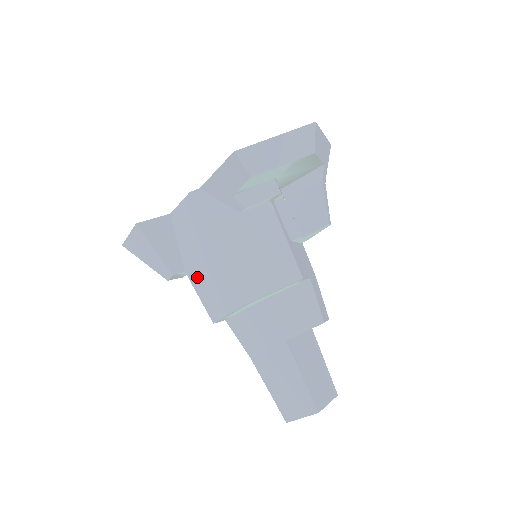
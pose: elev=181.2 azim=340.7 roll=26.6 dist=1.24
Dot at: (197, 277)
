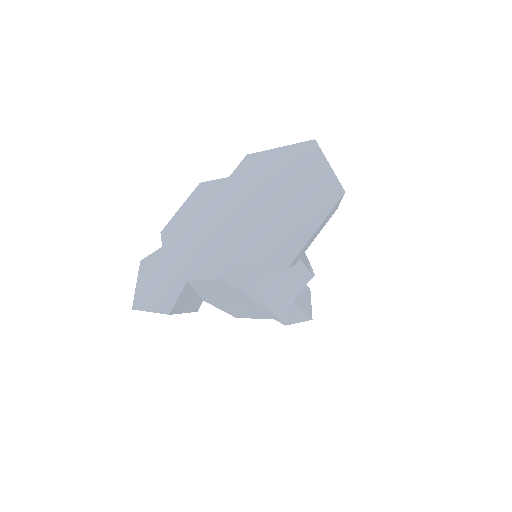
Dot at: (221, 305)
